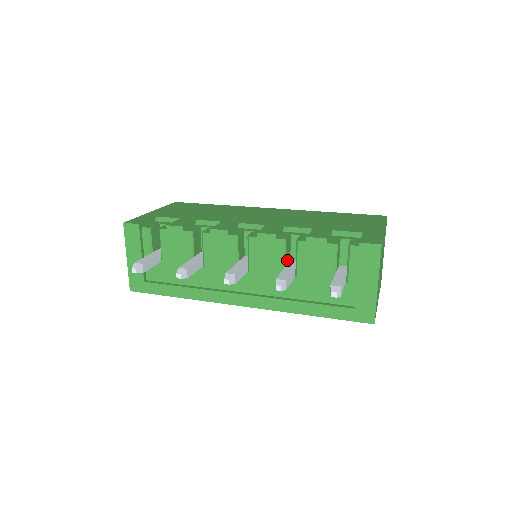
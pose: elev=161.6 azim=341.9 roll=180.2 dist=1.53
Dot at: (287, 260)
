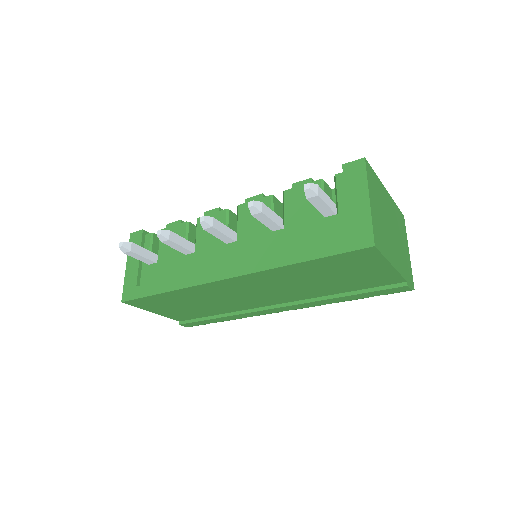
Dot at: occluded
